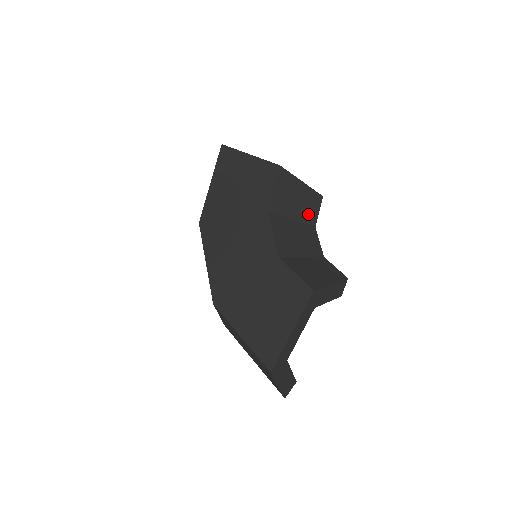
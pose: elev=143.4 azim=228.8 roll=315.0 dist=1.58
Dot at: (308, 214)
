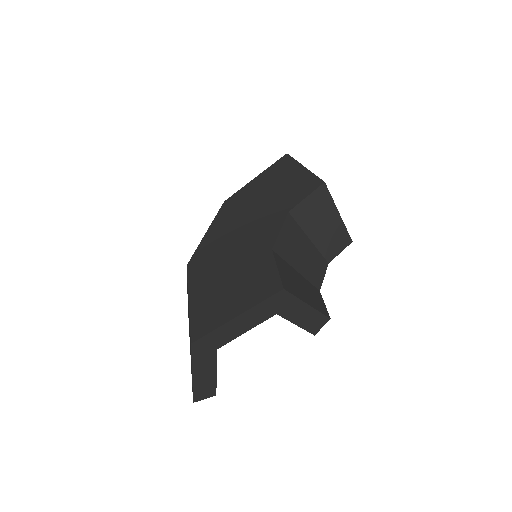
Dot at: (328, 246)
